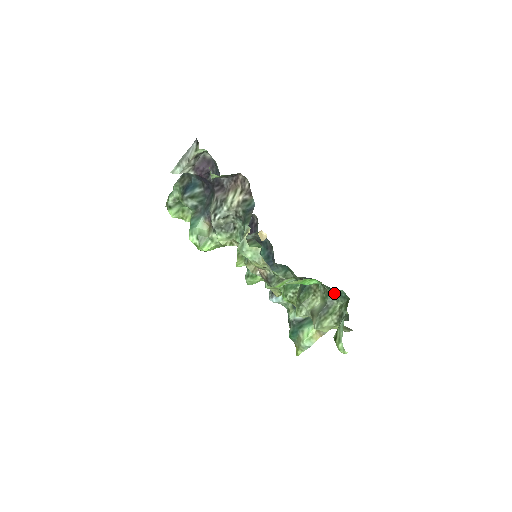
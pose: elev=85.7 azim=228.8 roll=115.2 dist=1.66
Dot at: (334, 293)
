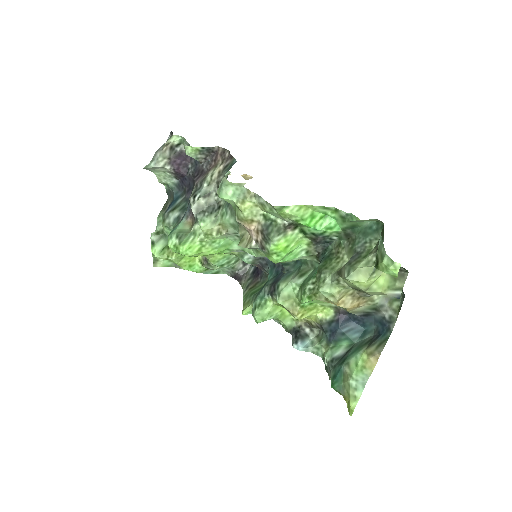
Dot at: (362, 234)
